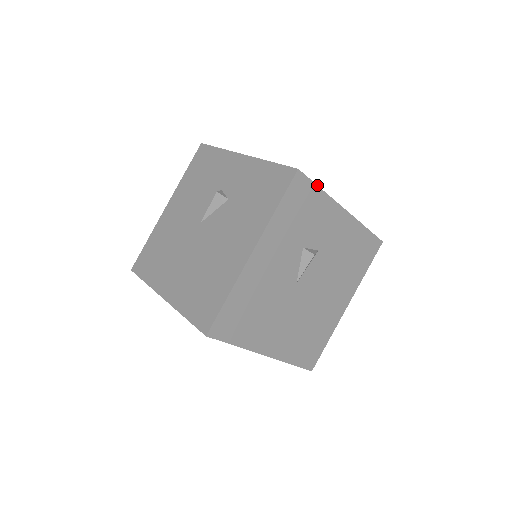
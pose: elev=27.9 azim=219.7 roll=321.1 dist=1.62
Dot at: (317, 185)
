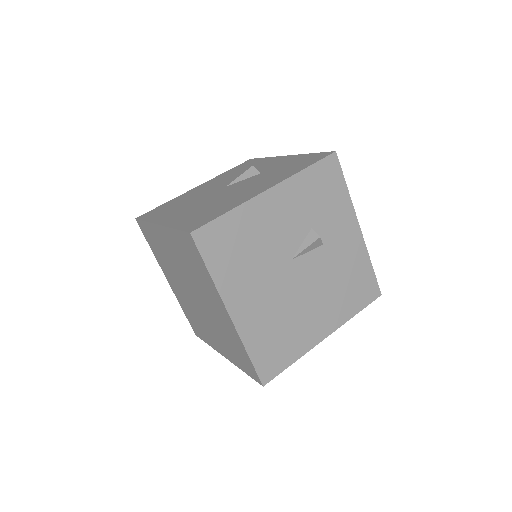
Dot at: occluded
